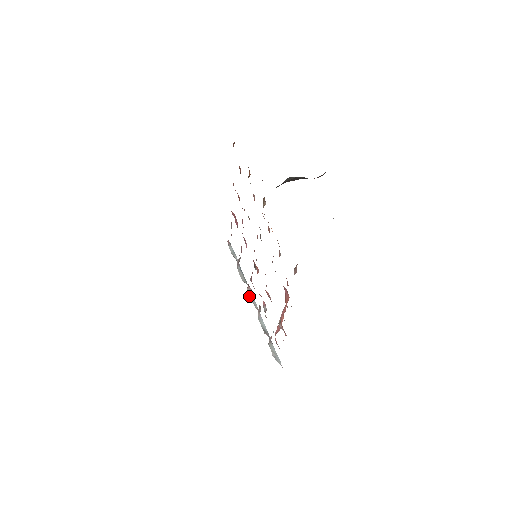
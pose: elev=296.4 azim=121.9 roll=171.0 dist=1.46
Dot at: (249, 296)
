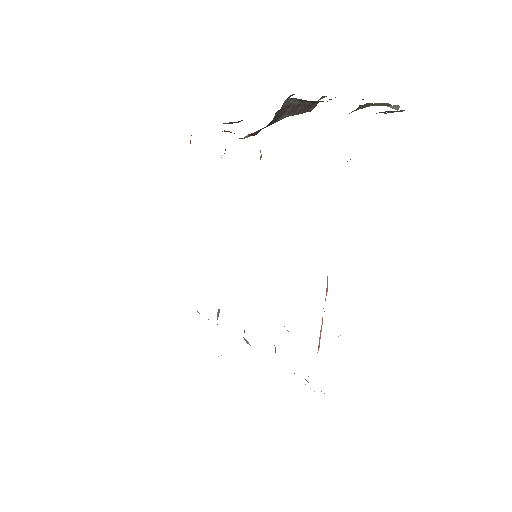
Dot at: occluded
